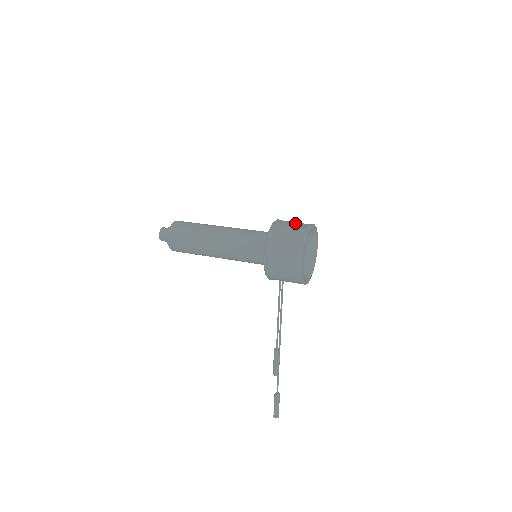
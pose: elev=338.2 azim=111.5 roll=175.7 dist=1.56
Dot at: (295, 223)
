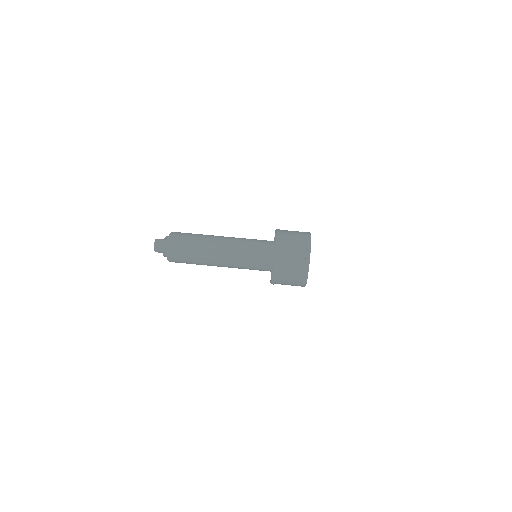
Dot at: (294, 256)
